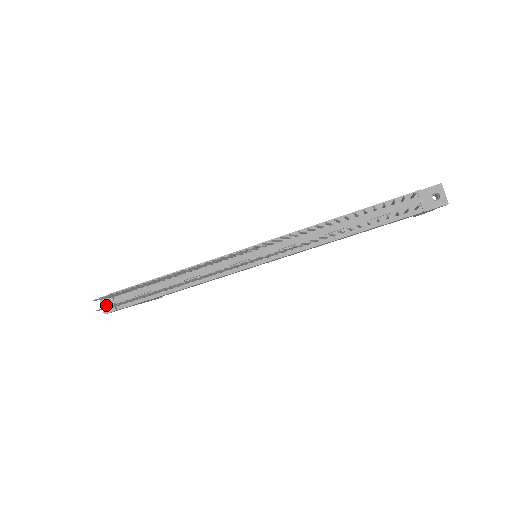
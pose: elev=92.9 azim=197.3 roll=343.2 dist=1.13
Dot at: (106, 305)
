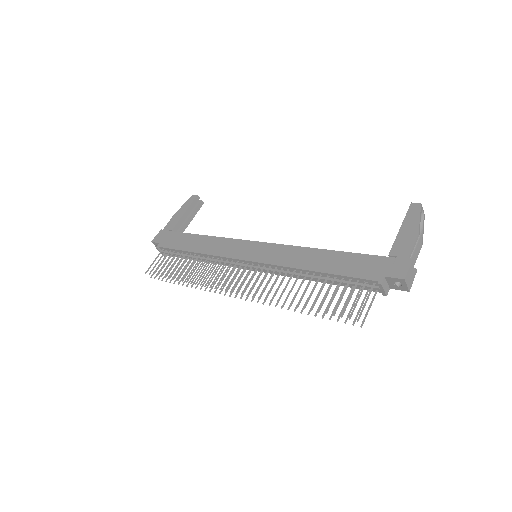
Dot at: occluded
